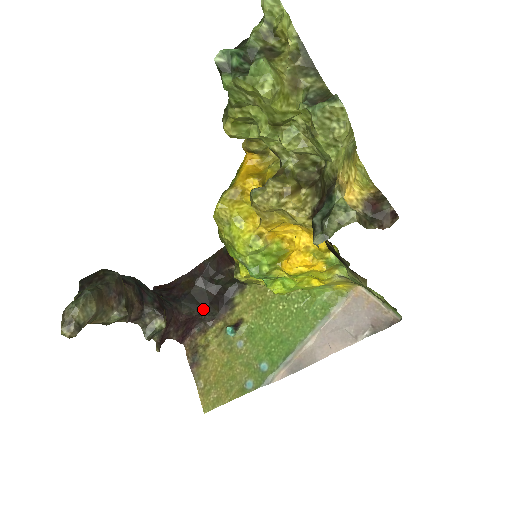
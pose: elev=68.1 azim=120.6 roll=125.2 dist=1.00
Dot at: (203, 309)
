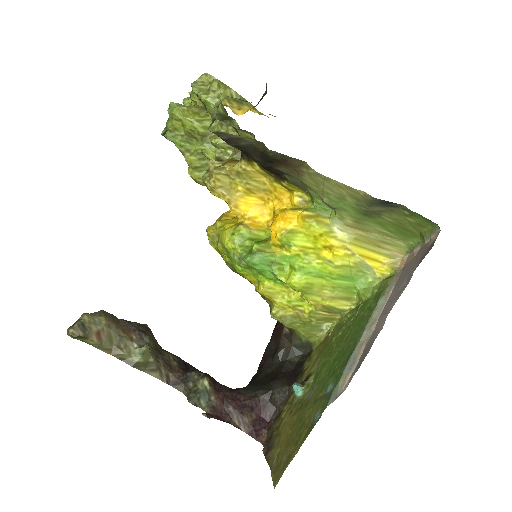
Dot at: (270, 388)
